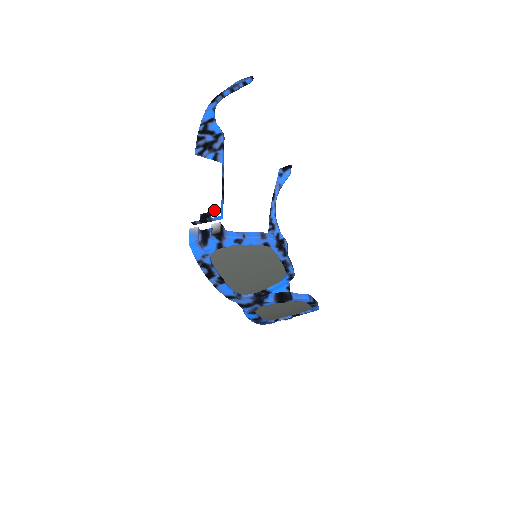
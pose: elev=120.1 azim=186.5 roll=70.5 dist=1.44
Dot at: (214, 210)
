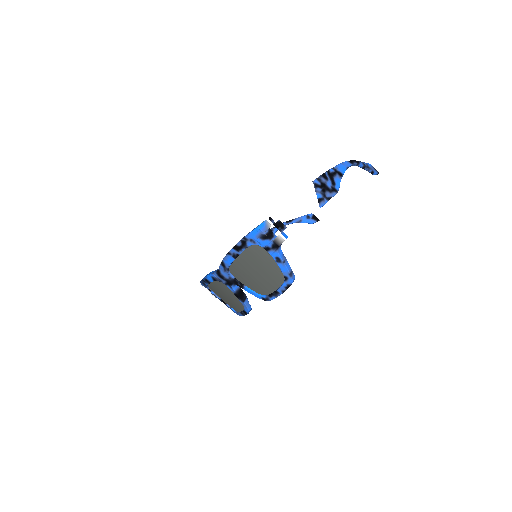
Dot at: (289, 229)
